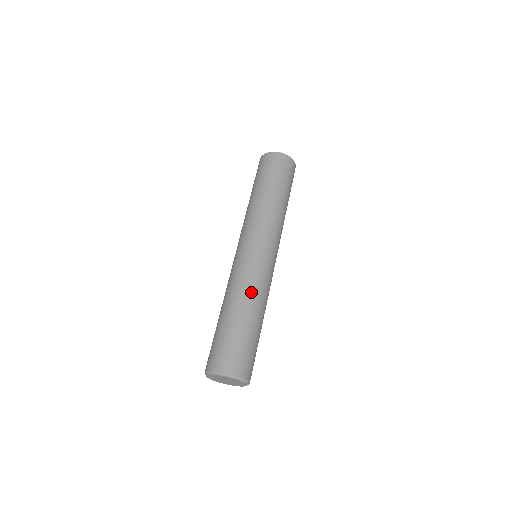
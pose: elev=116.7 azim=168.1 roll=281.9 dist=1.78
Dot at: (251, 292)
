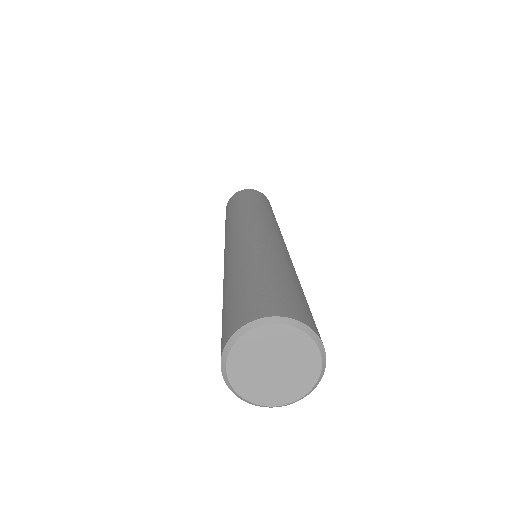
Dot at: (238, 257)
